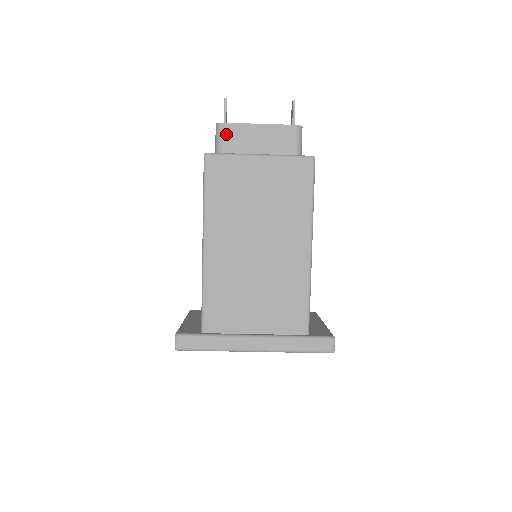
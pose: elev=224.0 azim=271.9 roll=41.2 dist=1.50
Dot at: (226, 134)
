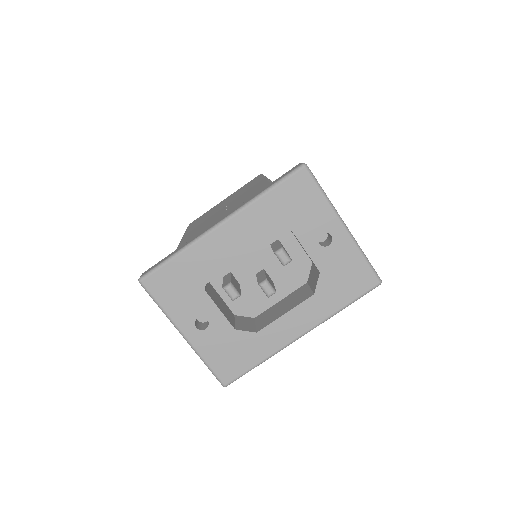
Dot at: occluded
